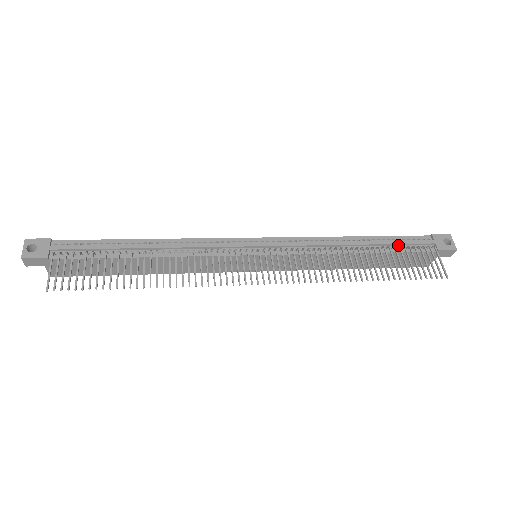
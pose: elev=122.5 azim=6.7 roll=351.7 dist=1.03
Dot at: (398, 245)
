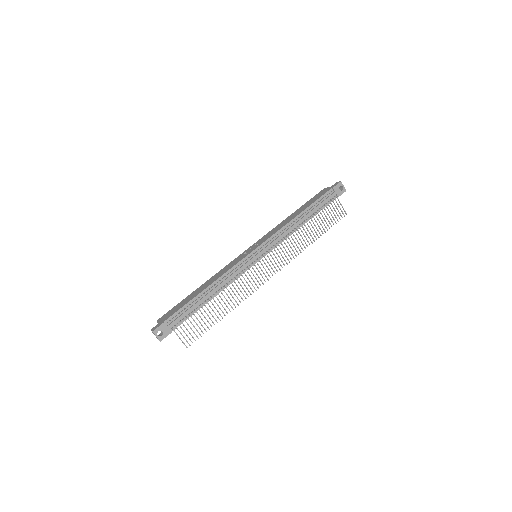
Dot at: (319, 206)
